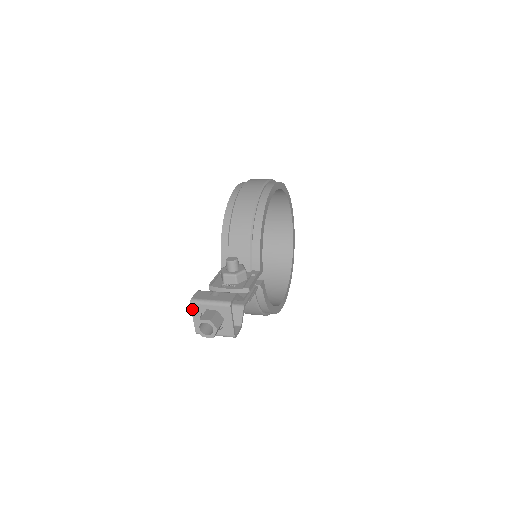
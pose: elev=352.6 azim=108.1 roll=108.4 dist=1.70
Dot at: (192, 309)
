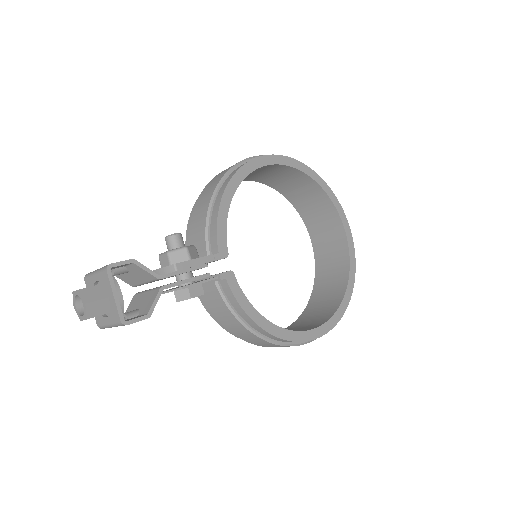
Dot at: occluded
